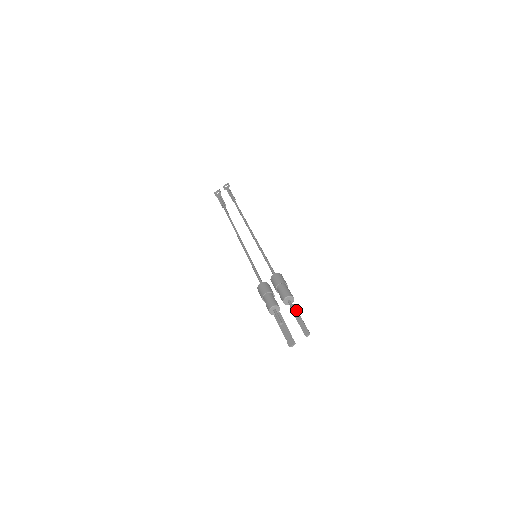
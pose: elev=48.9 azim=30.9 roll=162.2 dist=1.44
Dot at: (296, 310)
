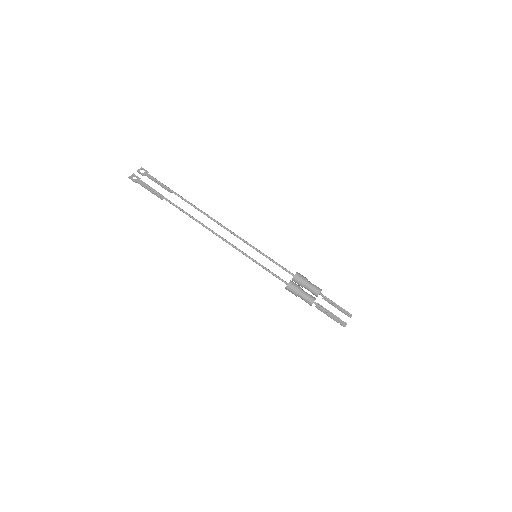
Dot at: (330, 300)
